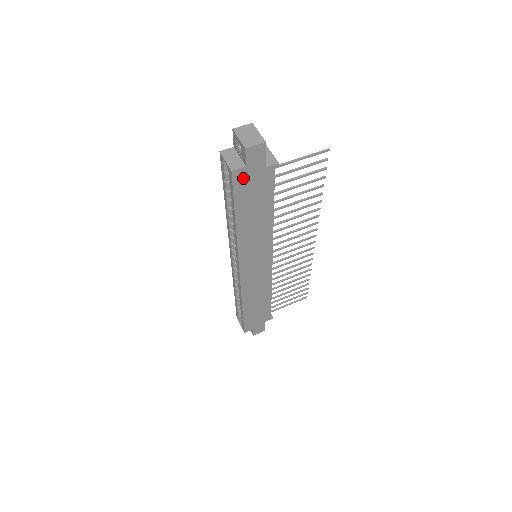
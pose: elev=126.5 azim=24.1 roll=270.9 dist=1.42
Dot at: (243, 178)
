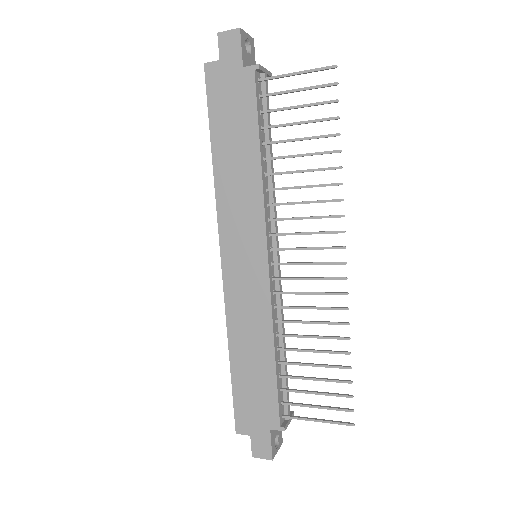
Dot at: (218, 78)
